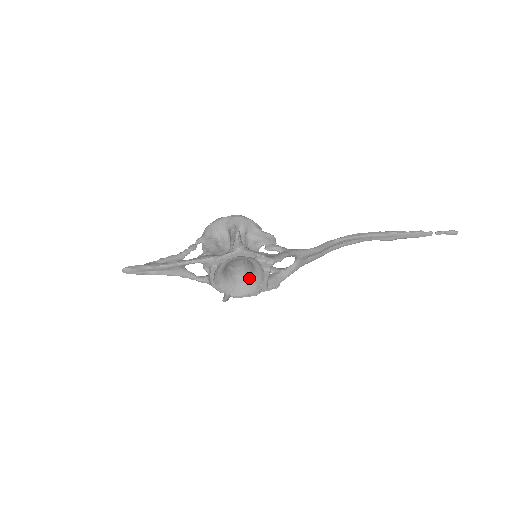
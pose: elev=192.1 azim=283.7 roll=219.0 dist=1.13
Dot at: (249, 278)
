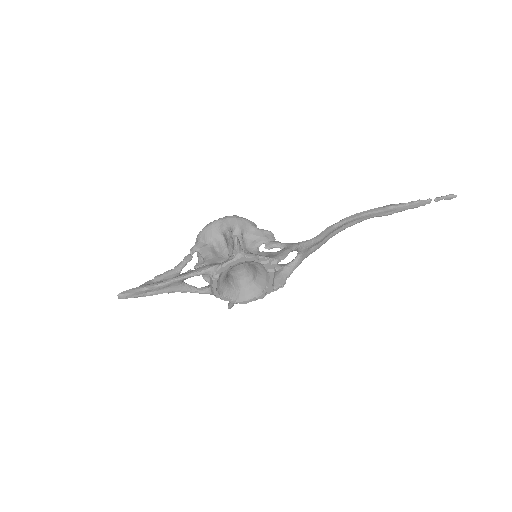
Dot at: (253, 281)
